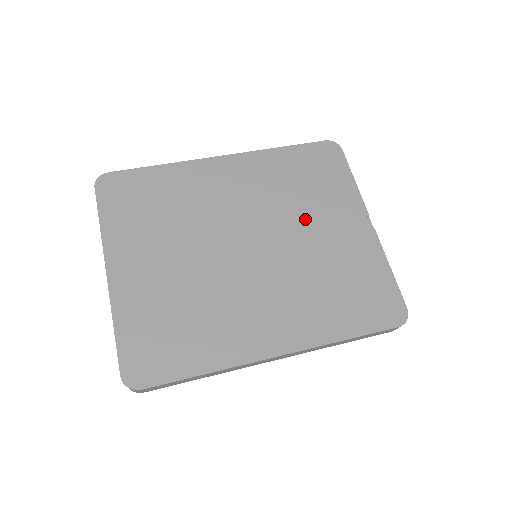
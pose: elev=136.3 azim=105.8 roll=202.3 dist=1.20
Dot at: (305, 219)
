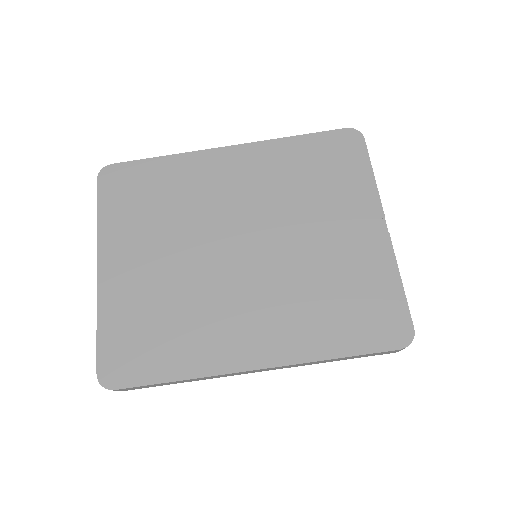
Dot at: (309, 219)
